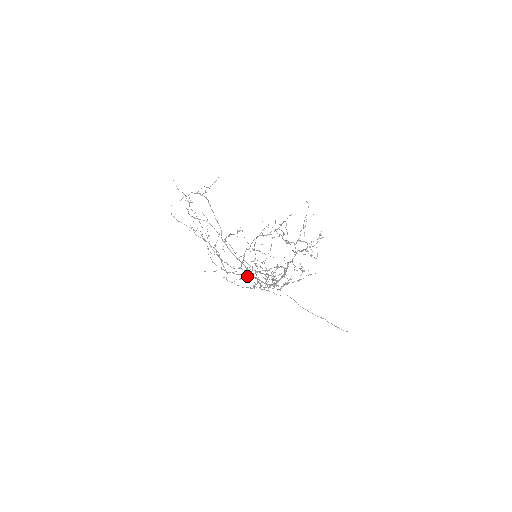
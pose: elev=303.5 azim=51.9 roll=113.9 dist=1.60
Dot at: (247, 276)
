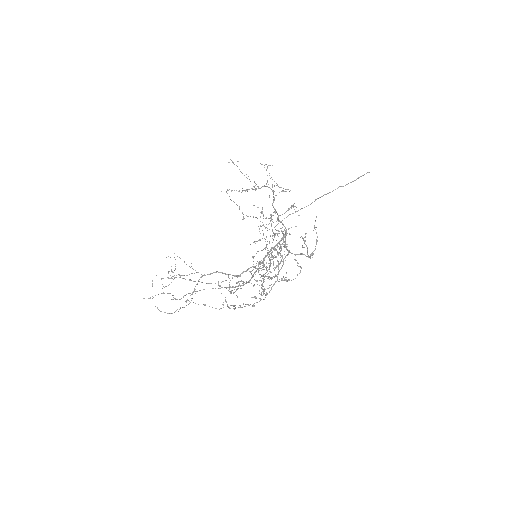
Dot at: occluded
